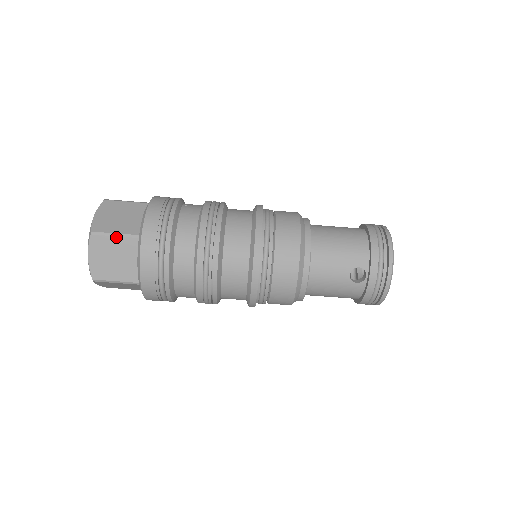
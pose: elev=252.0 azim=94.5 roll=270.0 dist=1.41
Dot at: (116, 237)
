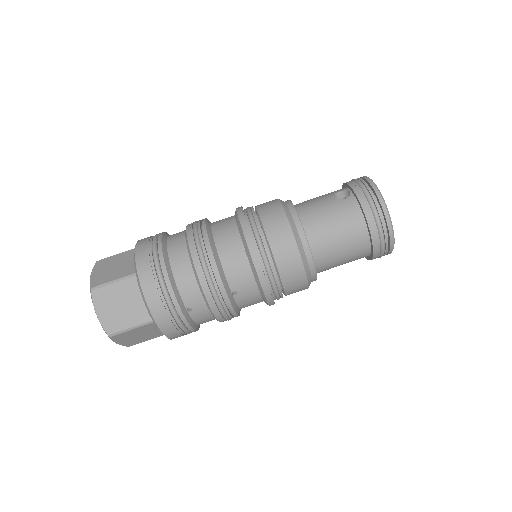
Dot at: (118, 254)
